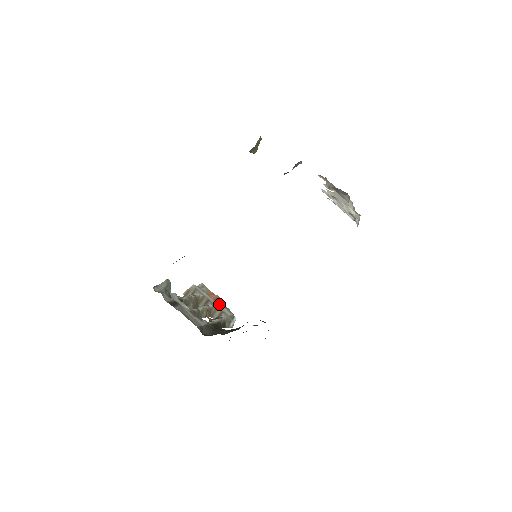
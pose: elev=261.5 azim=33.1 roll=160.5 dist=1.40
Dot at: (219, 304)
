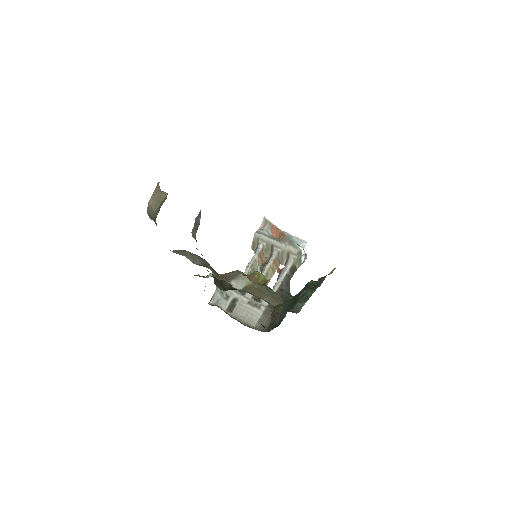
Dot at: (283, 244)
